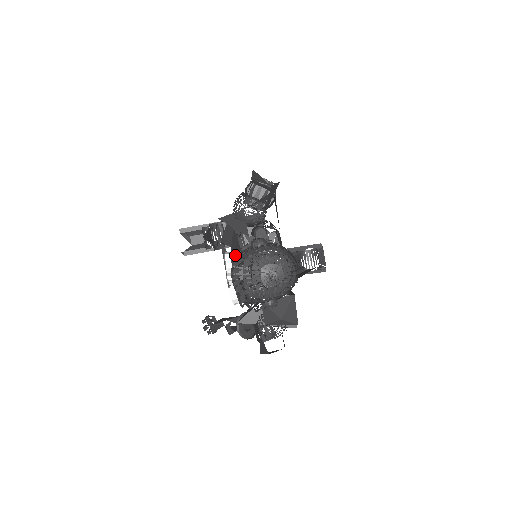
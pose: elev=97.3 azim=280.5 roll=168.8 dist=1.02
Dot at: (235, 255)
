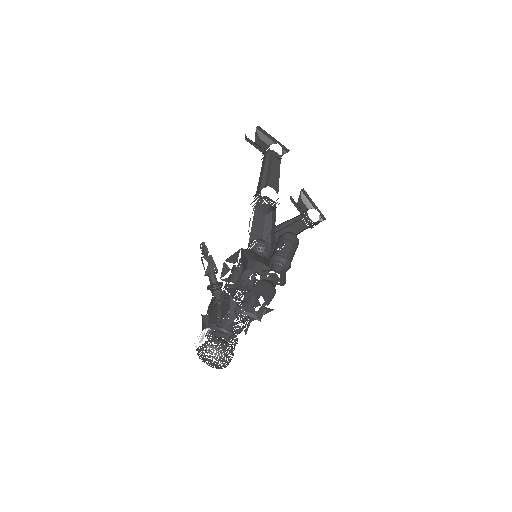
Dot at: (223, 307)
